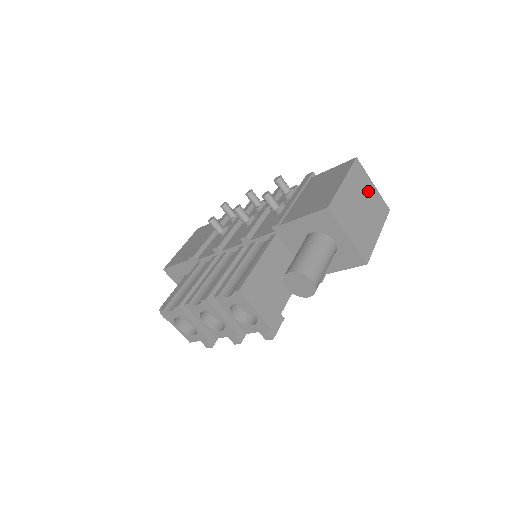
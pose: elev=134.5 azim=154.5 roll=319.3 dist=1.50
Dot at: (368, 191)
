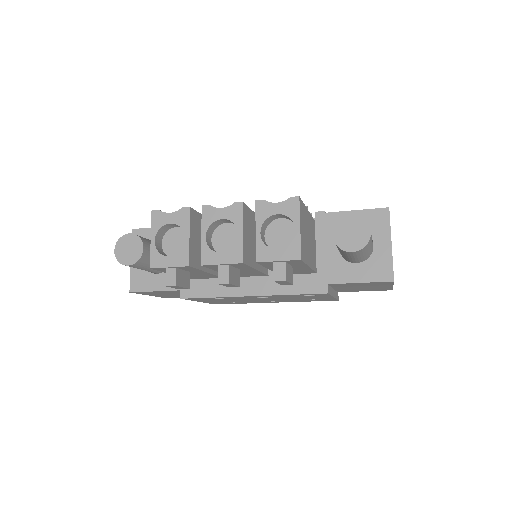
Dot at: occluded
